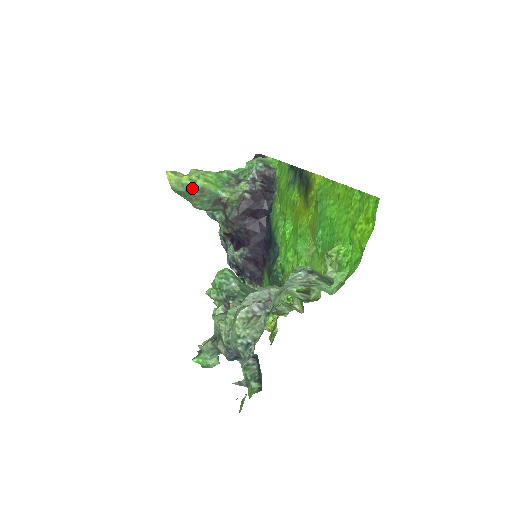
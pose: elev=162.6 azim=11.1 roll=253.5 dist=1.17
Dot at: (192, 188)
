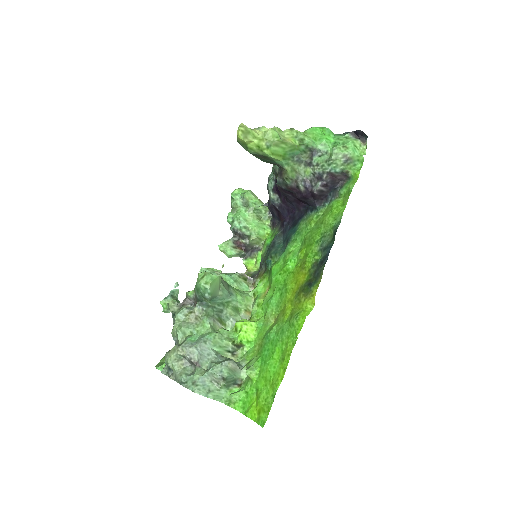
Dot at: (255, 153)
